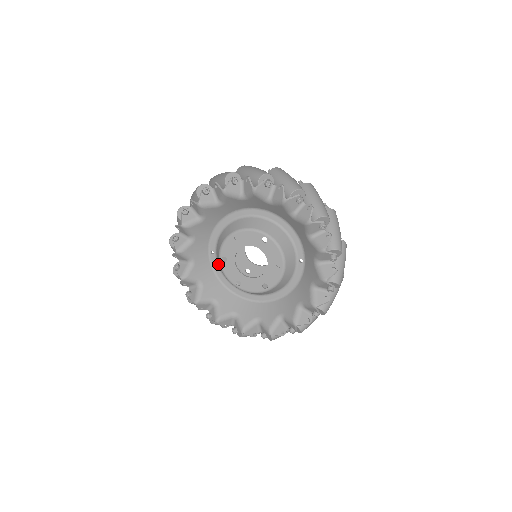
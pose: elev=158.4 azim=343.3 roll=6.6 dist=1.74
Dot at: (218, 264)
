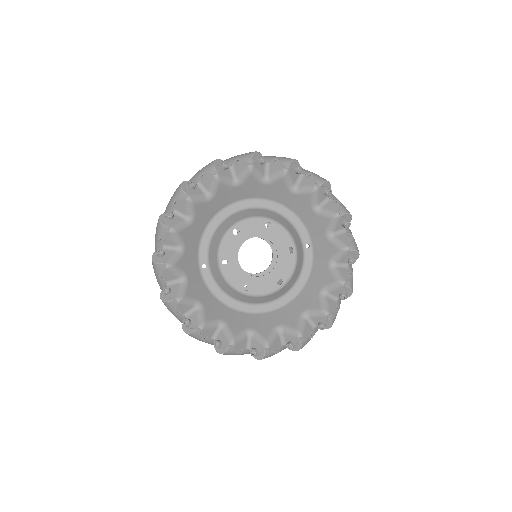
Dot at: (213, 278)
